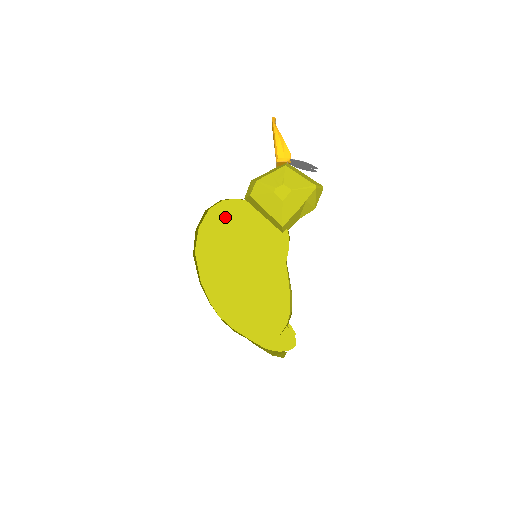
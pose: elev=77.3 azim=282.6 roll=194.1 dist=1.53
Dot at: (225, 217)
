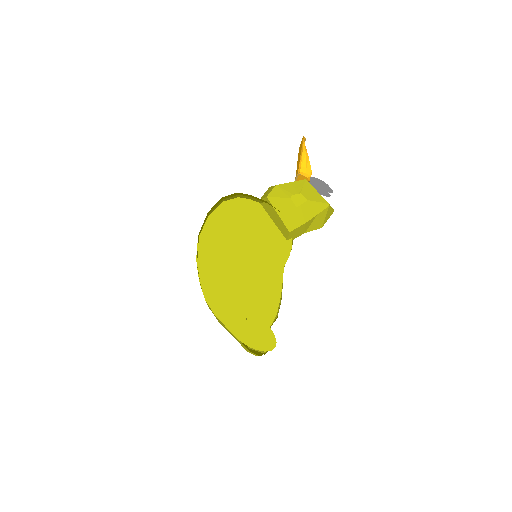
Dot at: (237, 212)
